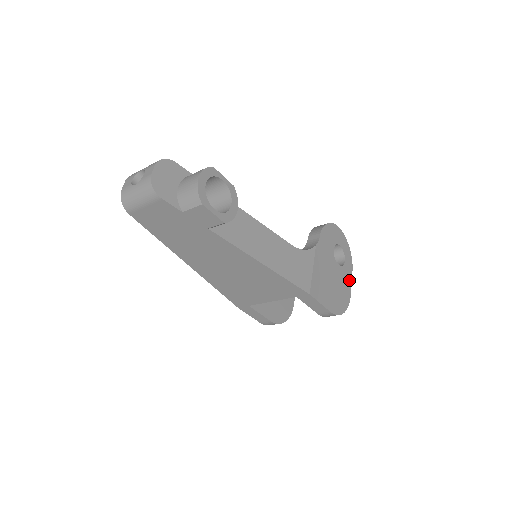
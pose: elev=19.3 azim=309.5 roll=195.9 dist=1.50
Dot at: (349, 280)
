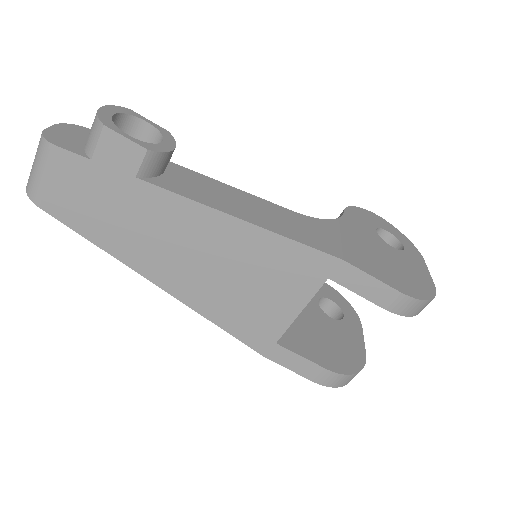
Dot at: (422, 268)
